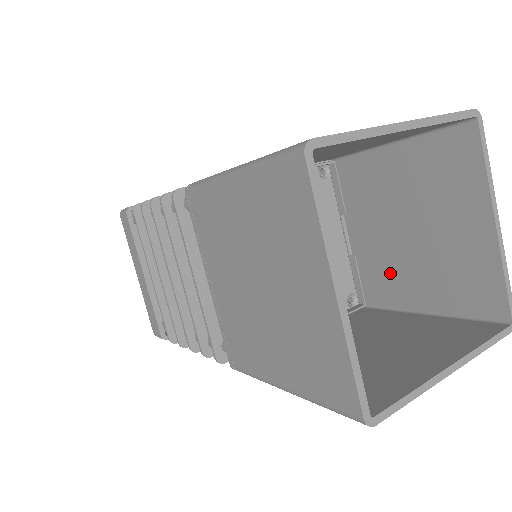
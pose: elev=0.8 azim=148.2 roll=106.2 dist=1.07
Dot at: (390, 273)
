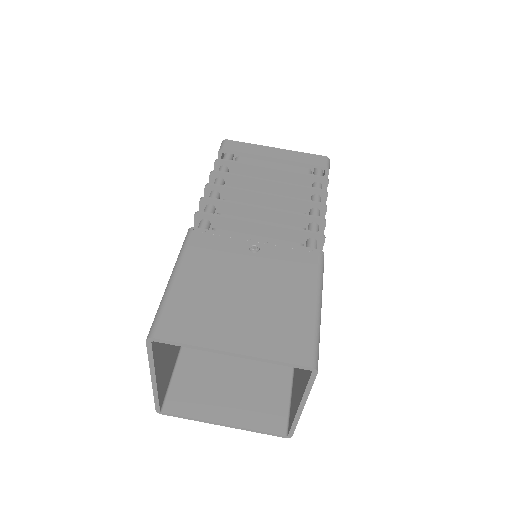
Dot at: occluded
